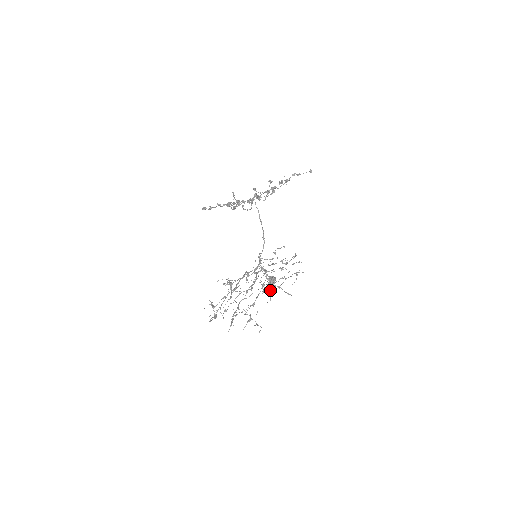
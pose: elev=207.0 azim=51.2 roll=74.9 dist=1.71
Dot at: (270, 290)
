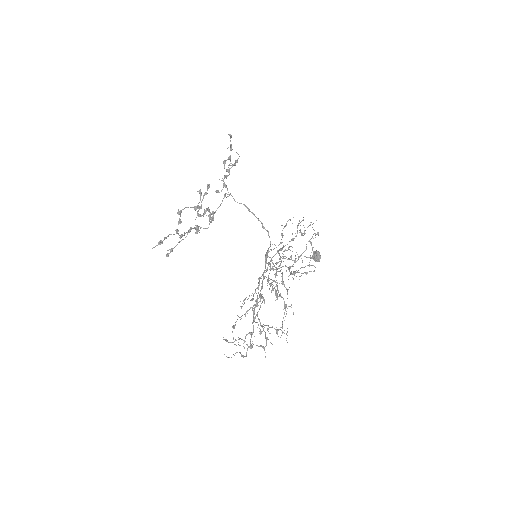
Dot at: occluded
